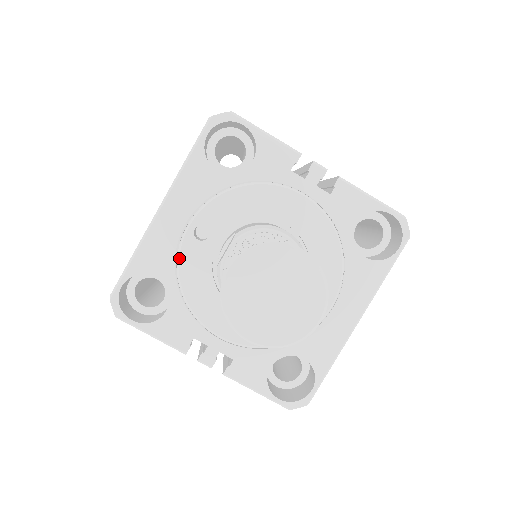
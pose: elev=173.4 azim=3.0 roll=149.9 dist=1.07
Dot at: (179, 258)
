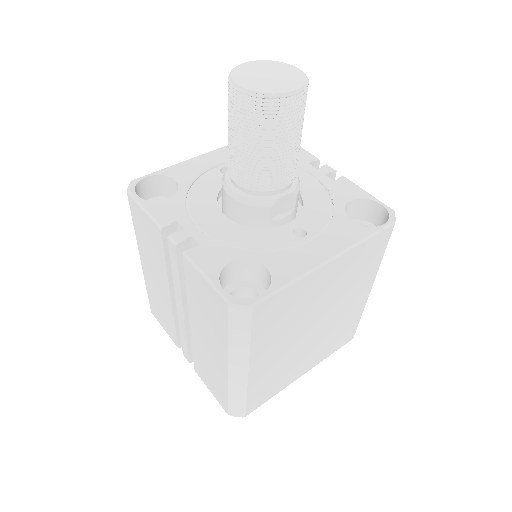
Dot at: (200, 177)
